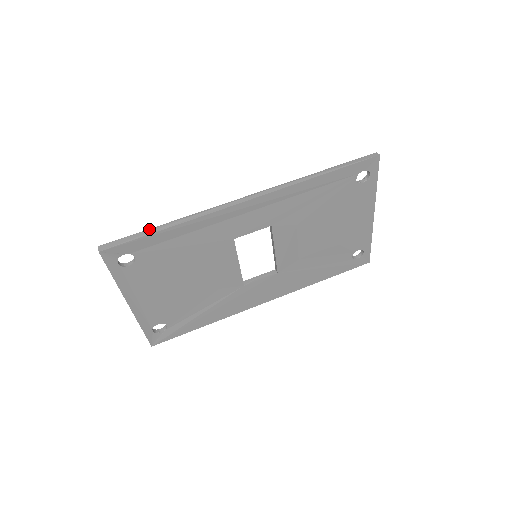
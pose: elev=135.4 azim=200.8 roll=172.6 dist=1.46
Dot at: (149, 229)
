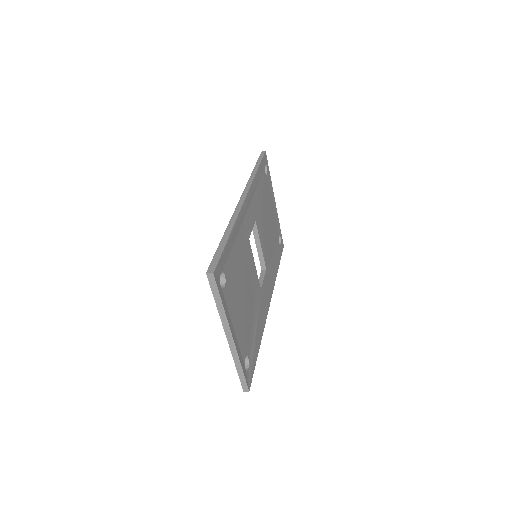
Dot at: (220, 243)
